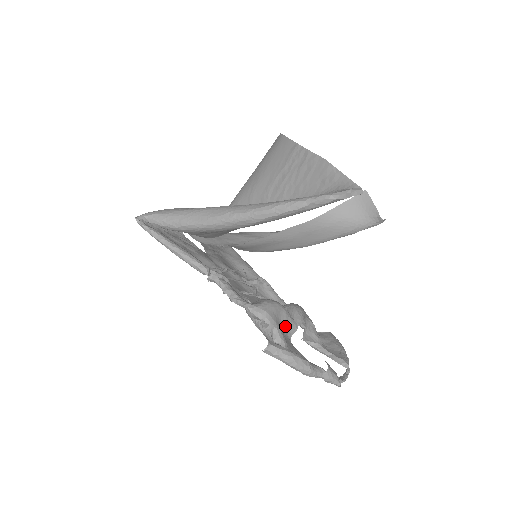
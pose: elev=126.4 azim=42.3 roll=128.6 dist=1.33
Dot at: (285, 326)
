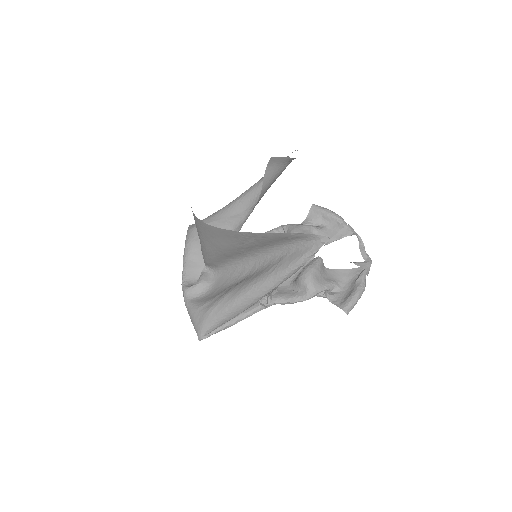
Dot at: (321, 273)
